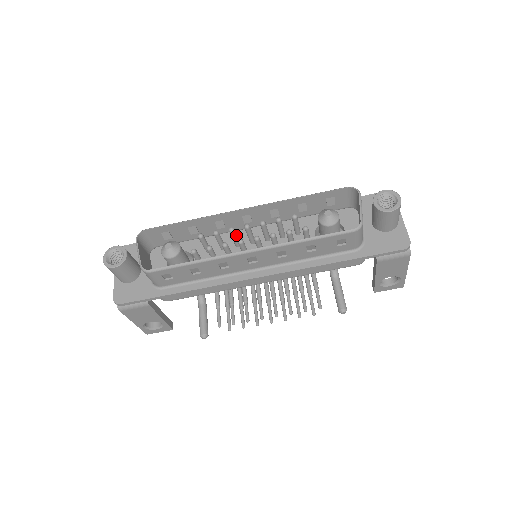
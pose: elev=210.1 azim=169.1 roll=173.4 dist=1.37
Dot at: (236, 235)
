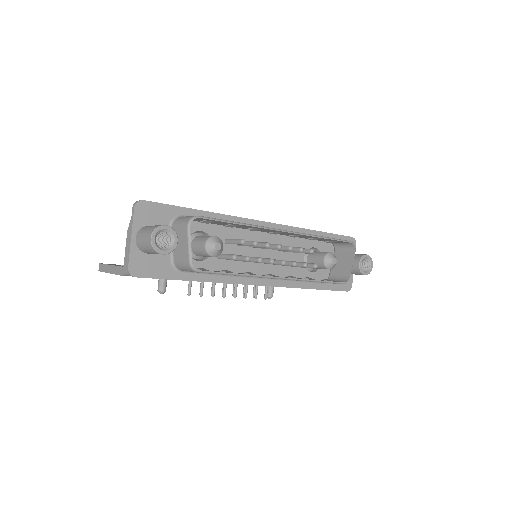
Dot at: occluded
